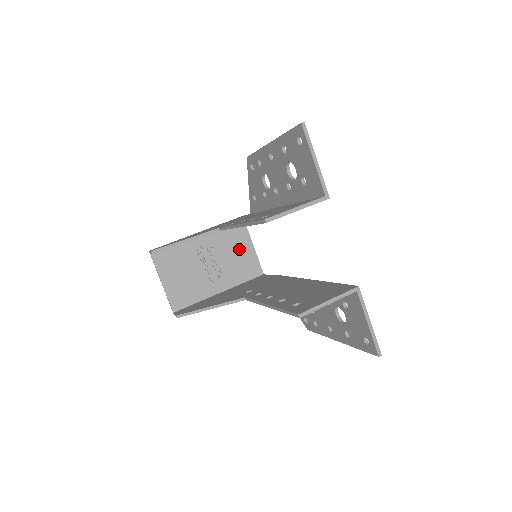
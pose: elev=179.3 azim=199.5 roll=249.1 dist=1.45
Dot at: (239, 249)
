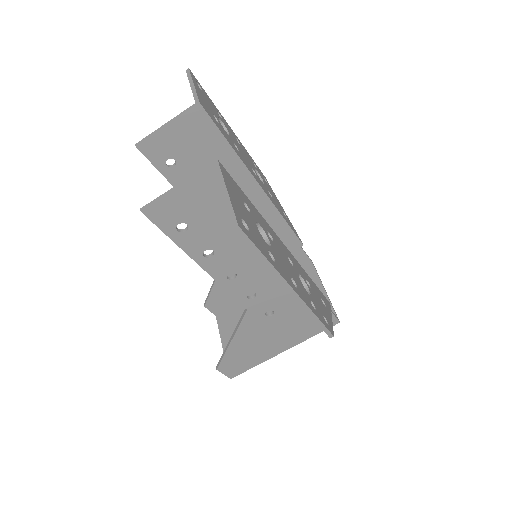
Dot at: occluded
